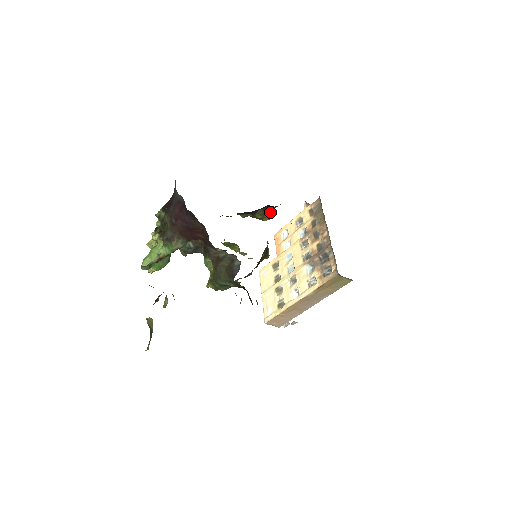
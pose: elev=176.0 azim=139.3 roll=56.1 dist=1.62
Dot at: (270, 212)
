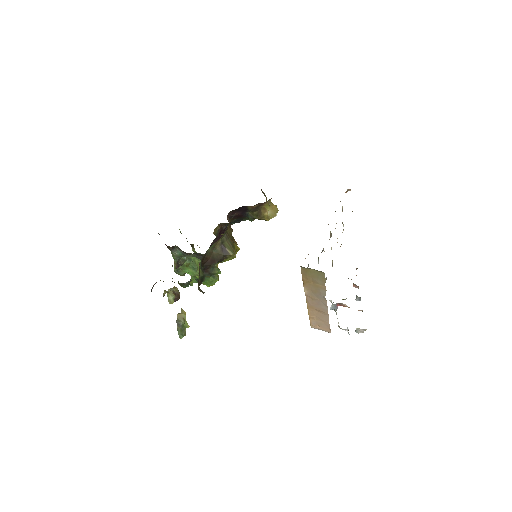
Dot at: (264, 211)
